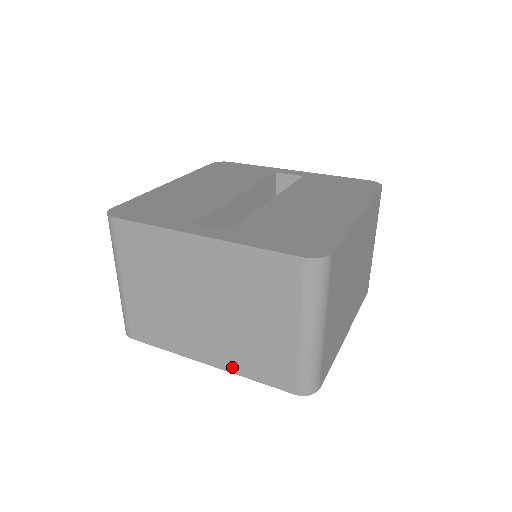
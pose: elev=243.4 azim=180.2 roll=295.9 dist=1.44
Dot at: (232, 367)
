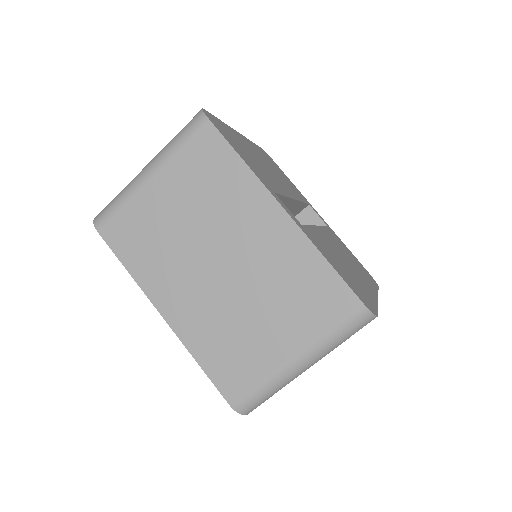
Dot at: (188, 337)
